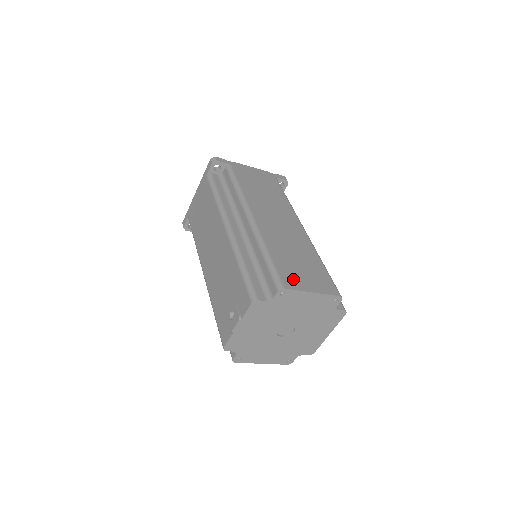
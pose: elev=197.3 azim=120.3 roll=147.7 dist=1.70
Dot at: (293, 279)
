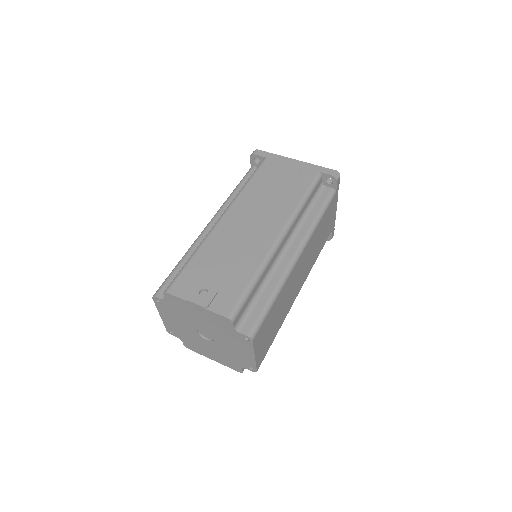
Dot at: (261, 336)
